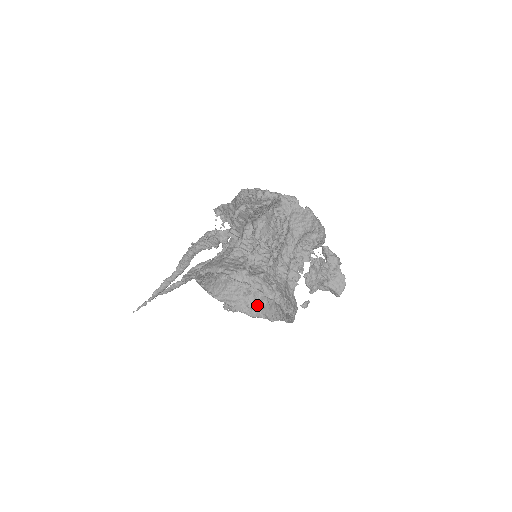
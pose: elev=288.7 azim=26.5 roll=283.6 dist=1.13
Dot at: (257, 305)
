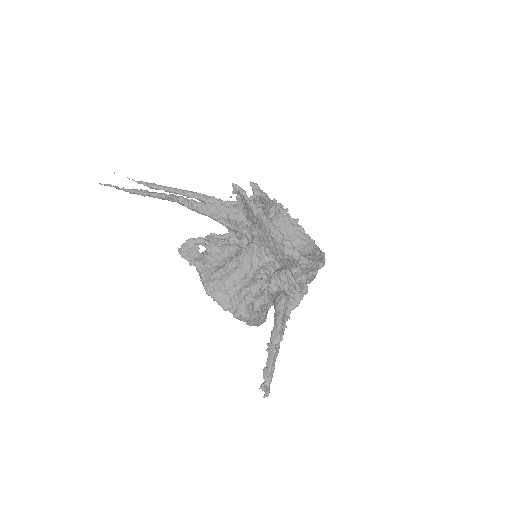
Dot at: occluded
